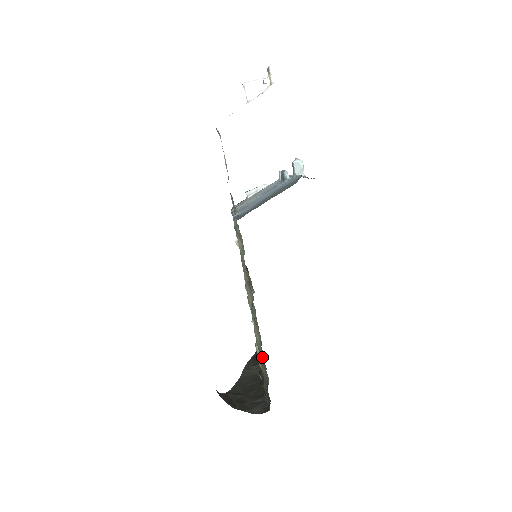
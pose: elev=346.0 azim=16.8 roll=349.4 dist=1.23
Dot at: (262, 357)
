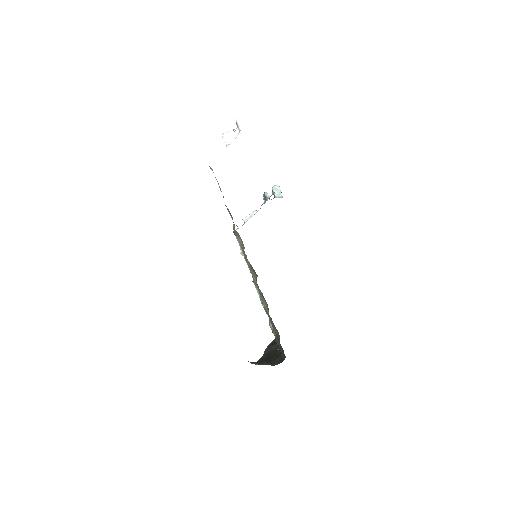
Dot at: occluded
